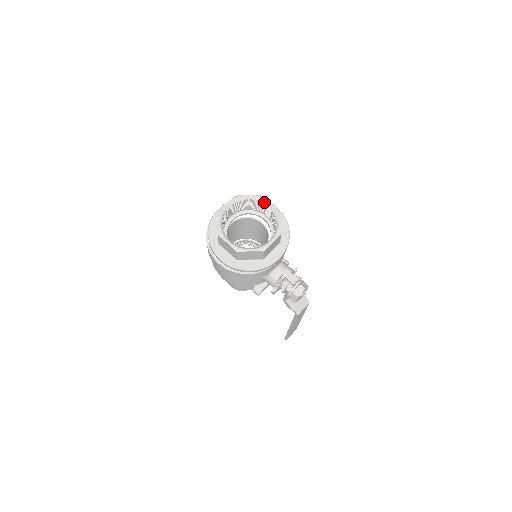
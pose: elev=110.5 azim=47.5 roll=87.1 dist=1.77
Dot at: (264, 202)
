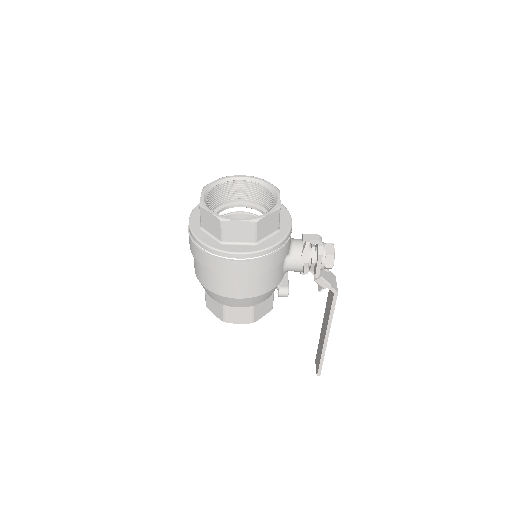
Dot at: (236, 179)
